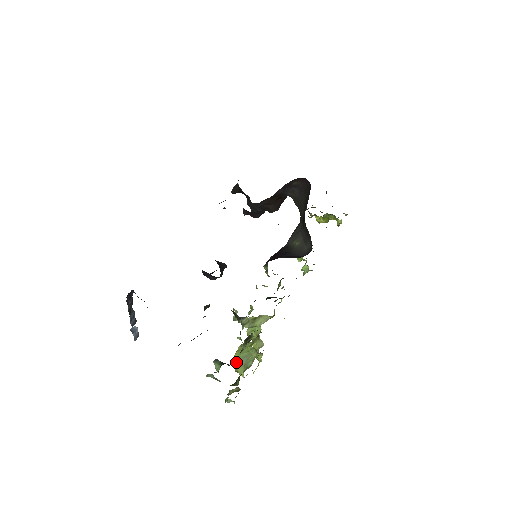
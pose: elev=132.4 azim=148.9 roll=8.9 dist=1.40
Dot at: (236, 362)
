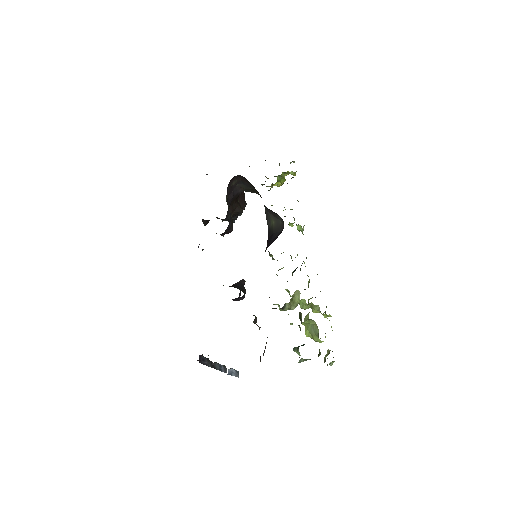
Dot at: (310, 336)
